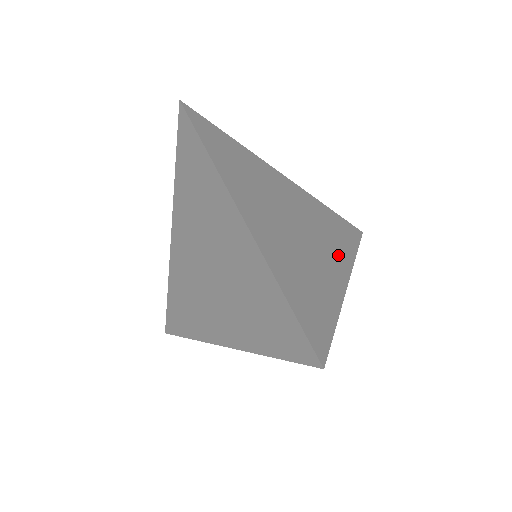
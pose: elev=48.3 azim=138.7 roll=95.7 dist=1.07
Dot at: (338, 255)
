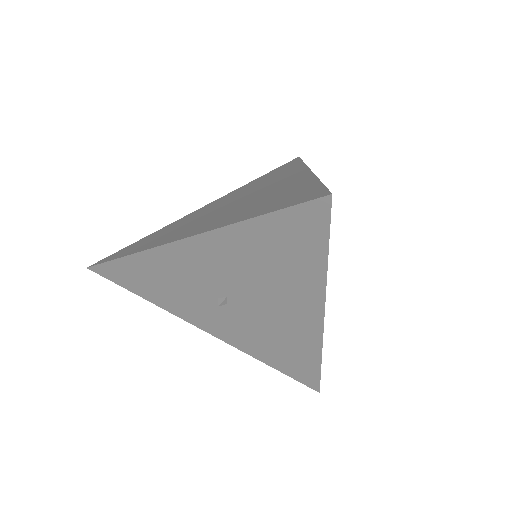
Dot at: occluded
